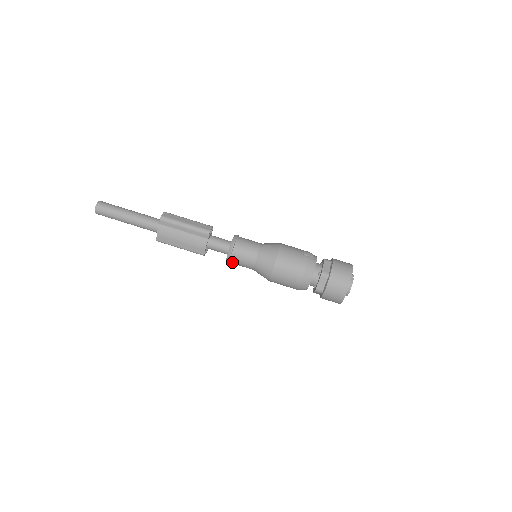
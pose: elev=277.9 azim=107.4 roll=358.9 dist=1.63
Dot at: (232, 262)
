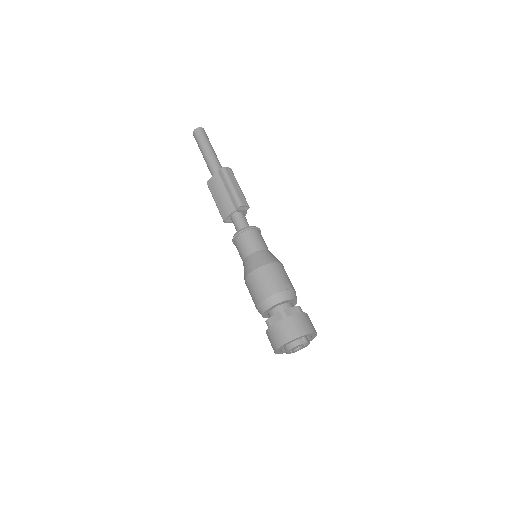
Dot at: (235, 243)
